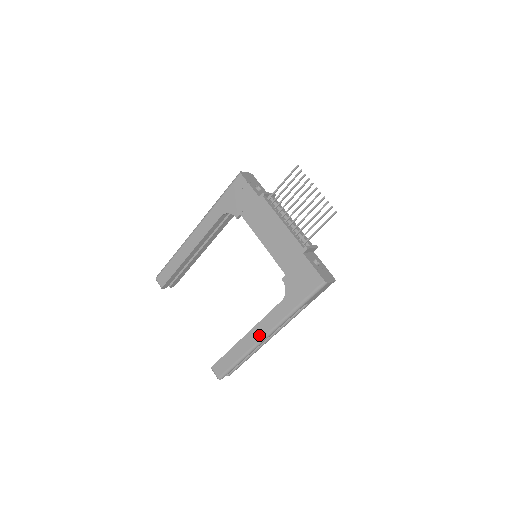
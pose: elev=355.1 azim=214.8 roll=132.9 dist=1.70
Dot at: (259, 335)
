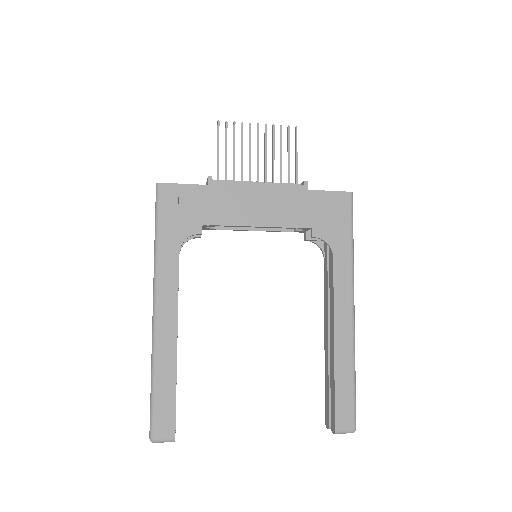
Dot at: (347, 319)
